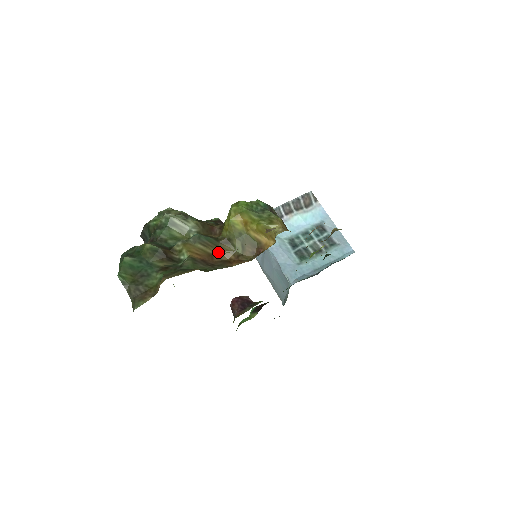
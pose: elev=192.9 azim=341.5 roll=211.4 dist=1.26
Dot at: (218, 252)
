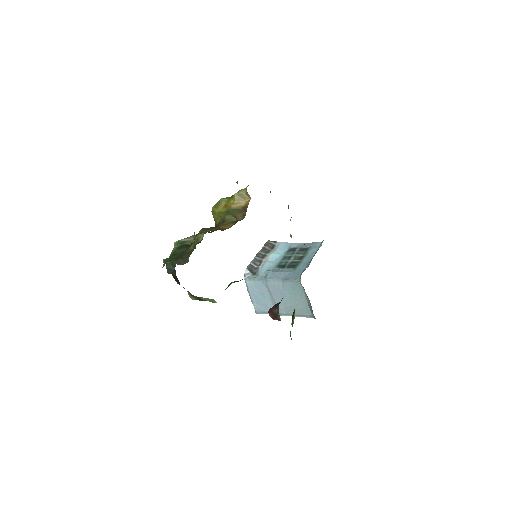
Dot at: (222, 228)
